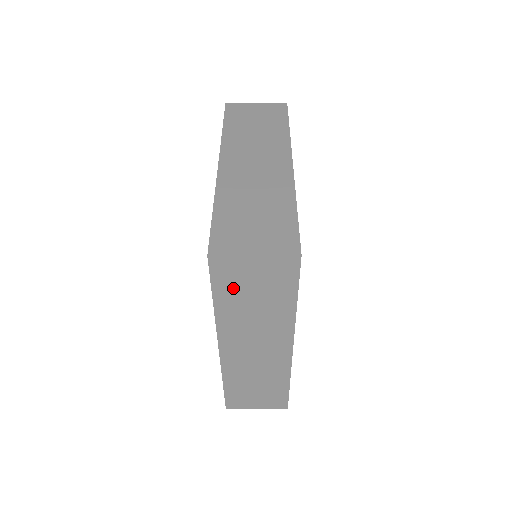
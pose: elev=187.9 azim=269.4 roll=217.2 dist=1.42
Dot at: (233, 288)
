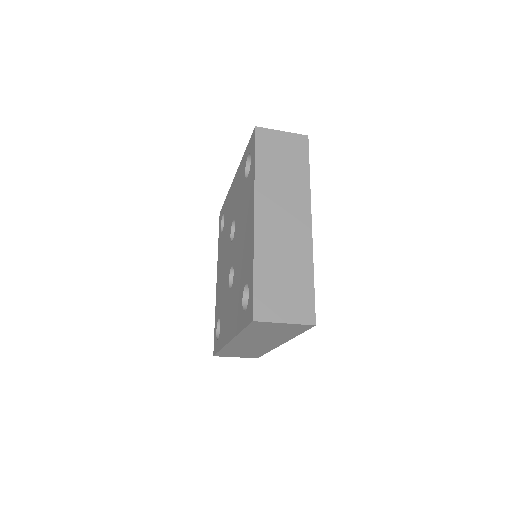
Dot at: (269, 154)
